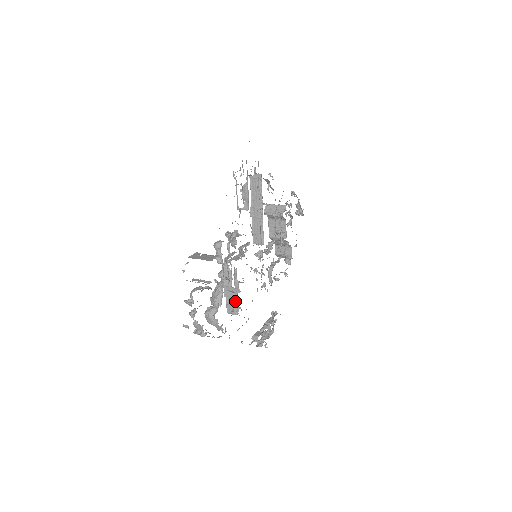
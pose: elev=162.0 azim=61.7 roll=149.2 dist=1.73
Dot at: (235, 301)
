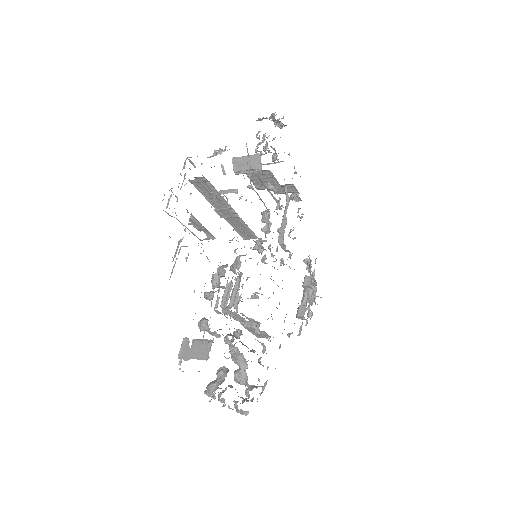
Dot at: (260, 331)
